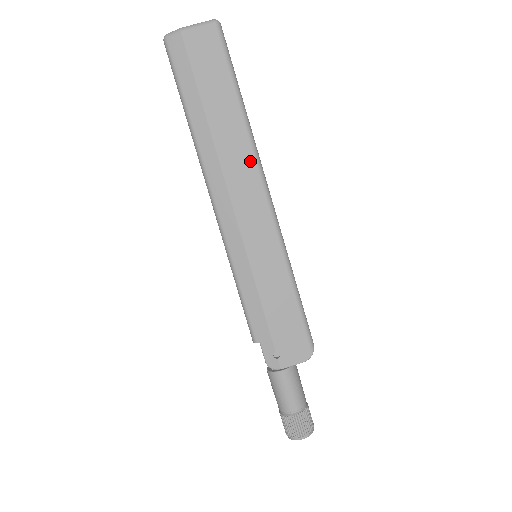
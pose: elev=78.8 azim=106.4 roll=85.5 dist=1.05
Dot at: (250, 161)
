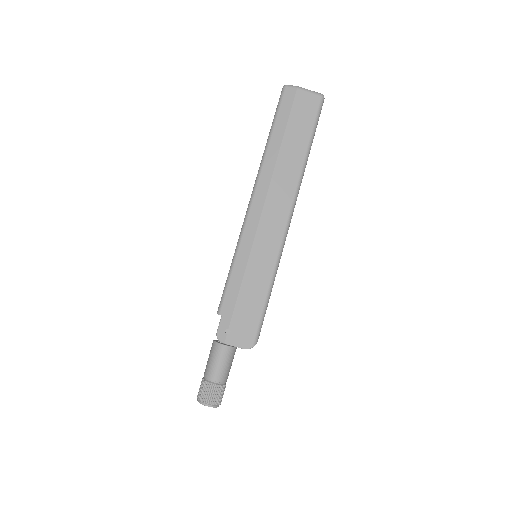
Dot at: (291, 191)
